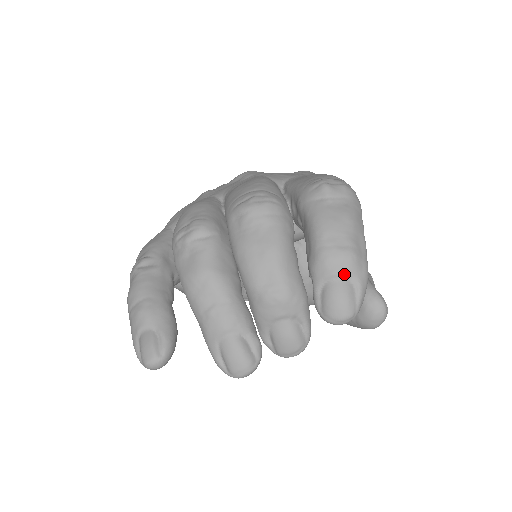
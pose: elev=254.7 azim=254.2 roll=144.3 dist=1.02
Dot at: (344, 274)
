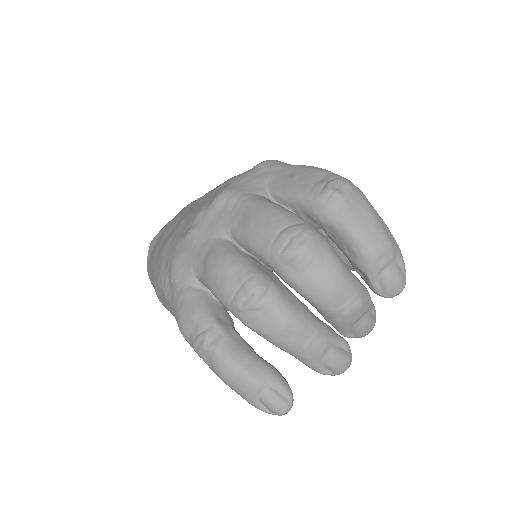
Dot at: (391, 260)
